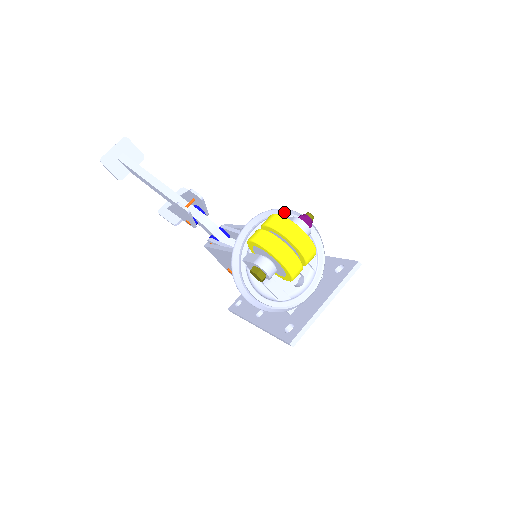
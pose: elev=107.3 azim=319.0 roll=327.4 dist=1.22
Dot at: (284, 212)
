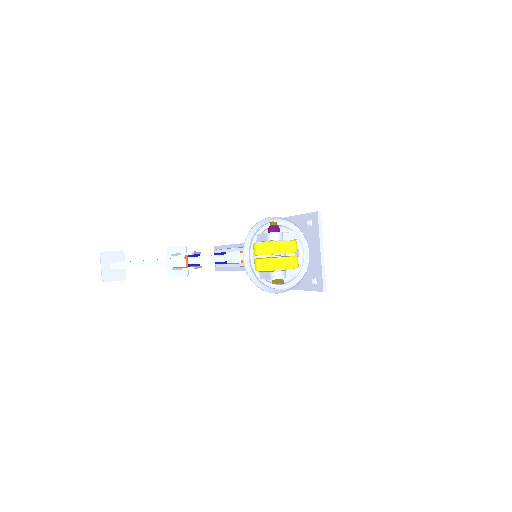
Dot at: (255, 230)
